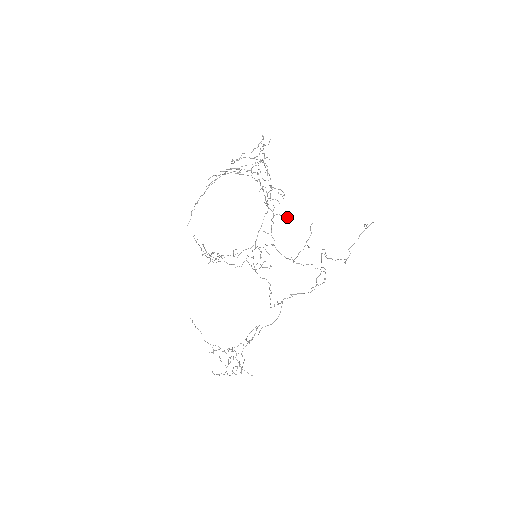
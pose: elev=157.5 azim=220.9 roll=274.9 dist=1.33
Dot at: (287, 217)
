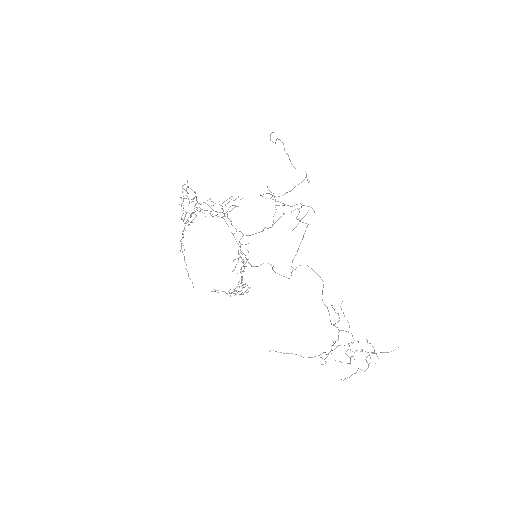
Dot at: occluded
